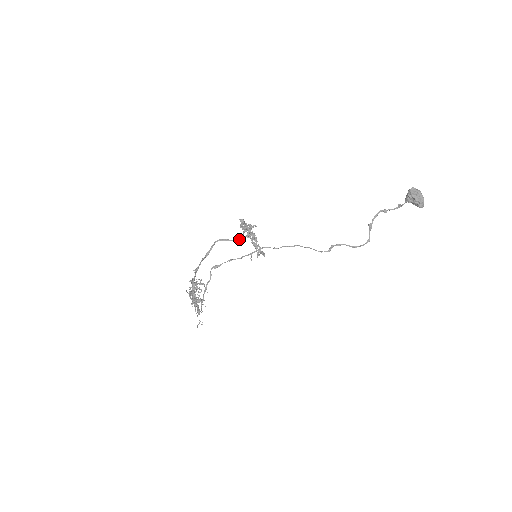
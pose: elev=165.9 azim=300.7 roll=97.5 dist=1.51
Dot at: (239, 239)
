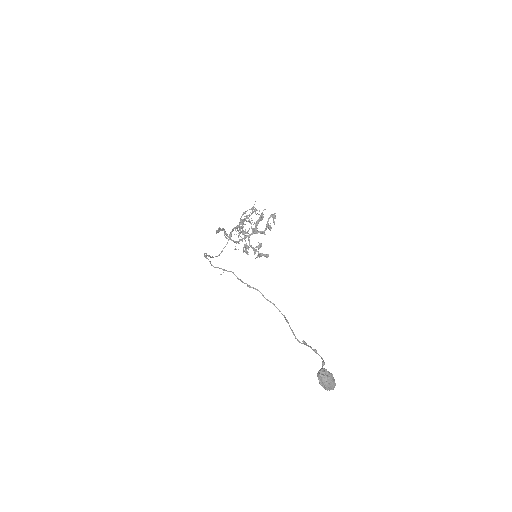
Dot at: occluded
